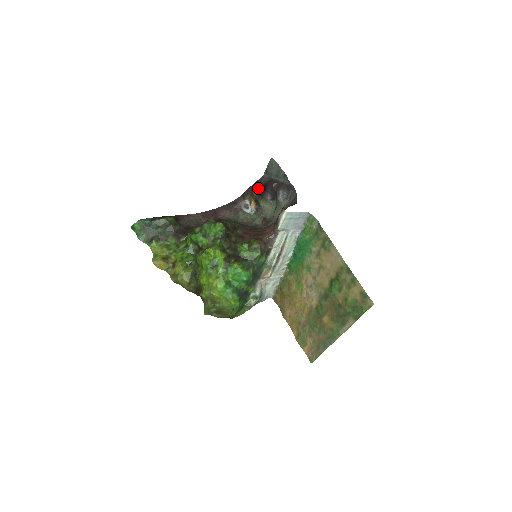
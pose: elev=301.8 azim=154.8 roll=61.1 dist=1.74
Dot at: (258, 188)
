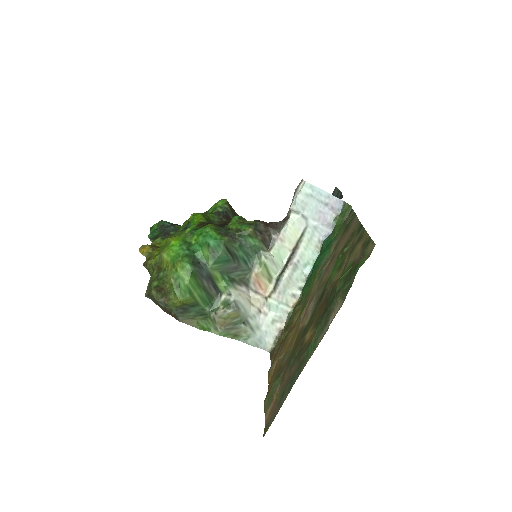
Dot at: occluded
